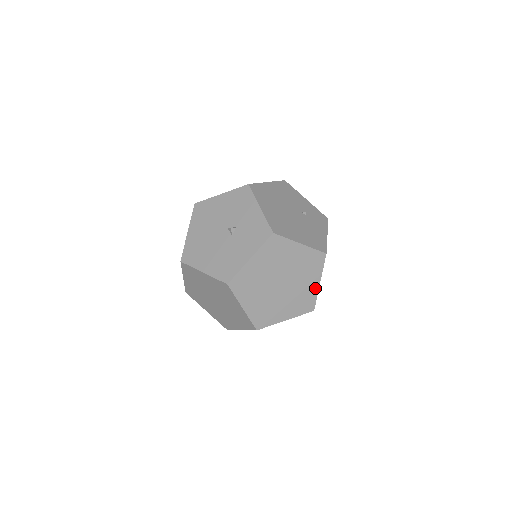
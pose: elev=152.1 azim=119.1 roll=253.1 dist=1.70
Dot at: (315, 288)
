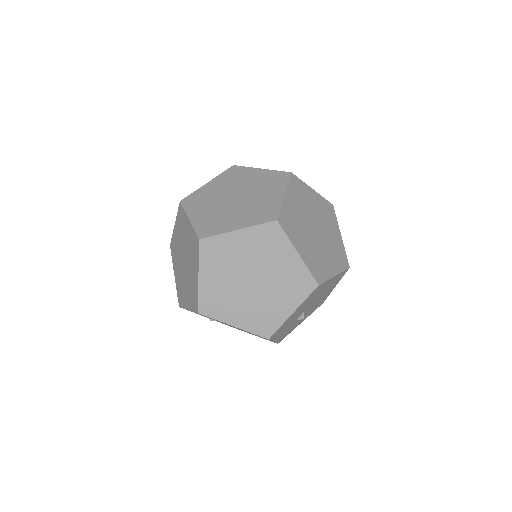
Dot at: (278, 200)
